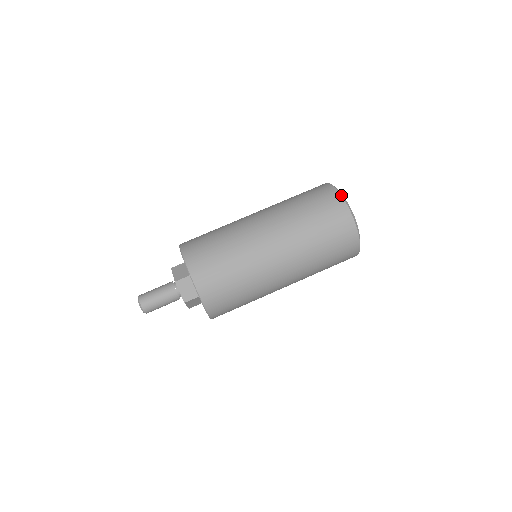
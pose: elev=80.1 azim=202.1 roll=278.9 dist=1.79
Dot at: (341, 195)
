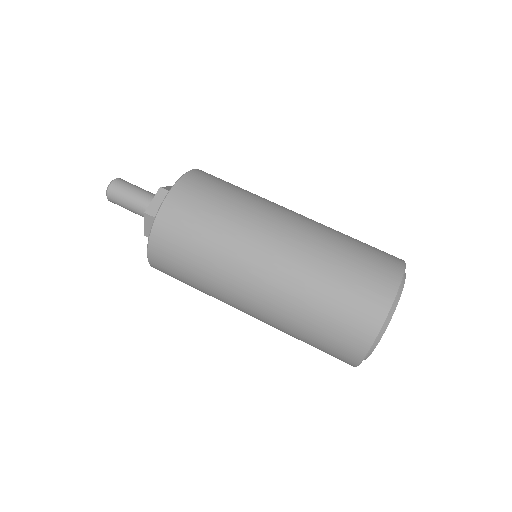
Dot at: (384, 321)
